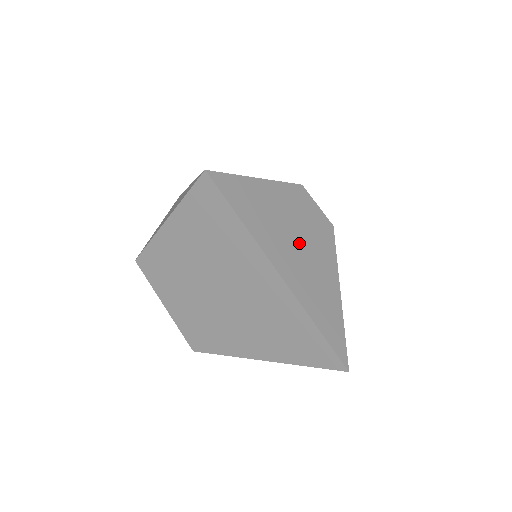
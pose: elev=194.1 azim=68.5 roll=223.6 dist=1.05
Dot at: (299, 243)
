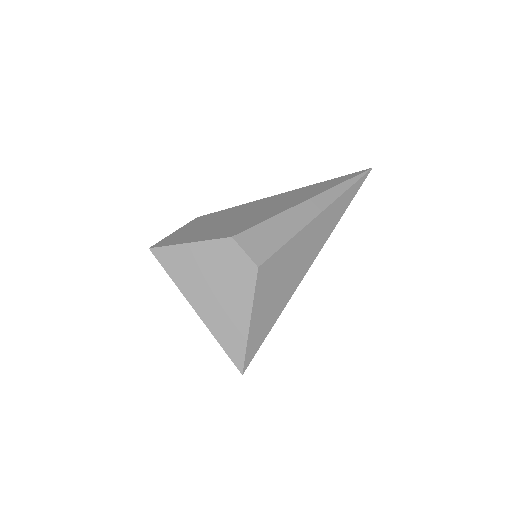
Dot at: (218, 288)
